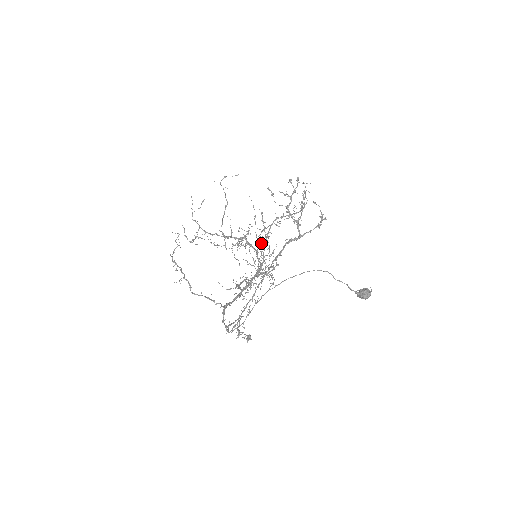
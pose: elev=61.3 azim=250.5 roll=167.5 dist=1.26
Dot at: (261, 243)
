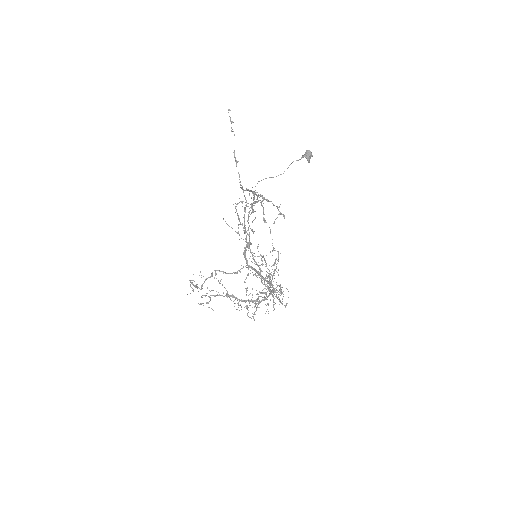
Dot at: occluded
